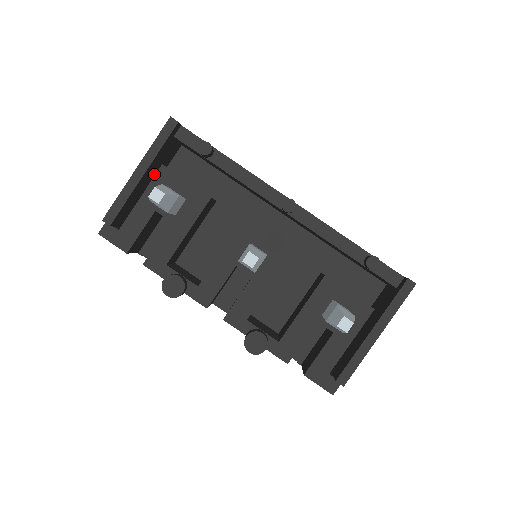
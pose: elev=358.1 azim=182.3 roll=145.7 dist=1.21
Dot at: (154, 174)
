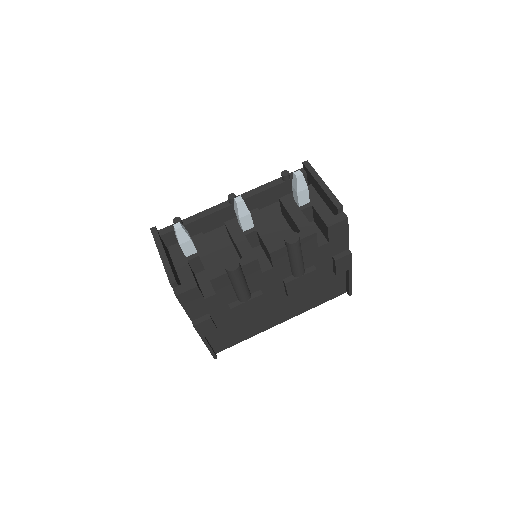
Dot at: (170, 260)
